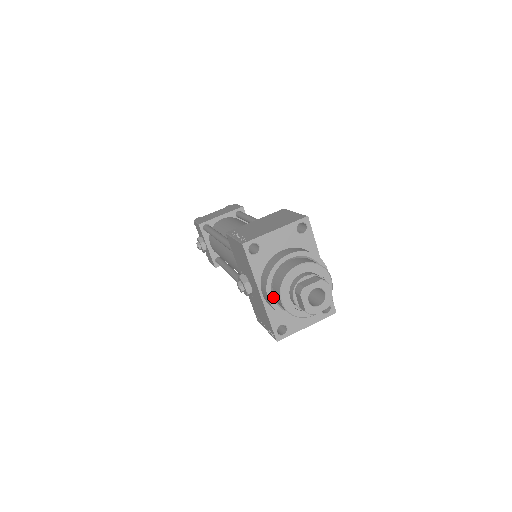
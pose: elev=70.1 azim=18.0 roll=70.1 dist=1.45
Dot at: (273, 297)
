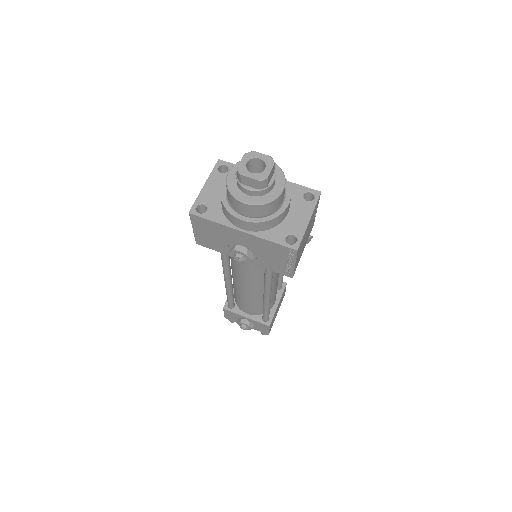
Dot at: (246, 217)
